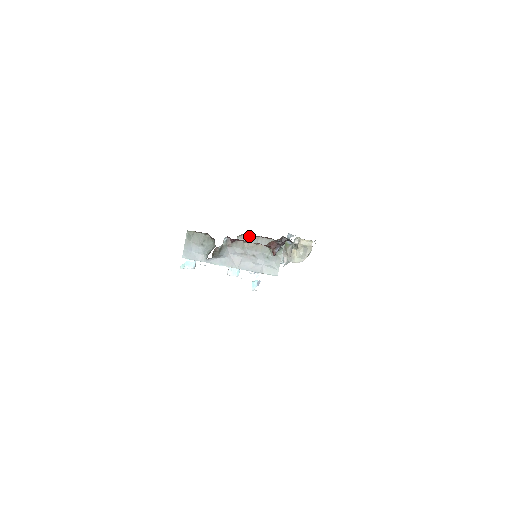
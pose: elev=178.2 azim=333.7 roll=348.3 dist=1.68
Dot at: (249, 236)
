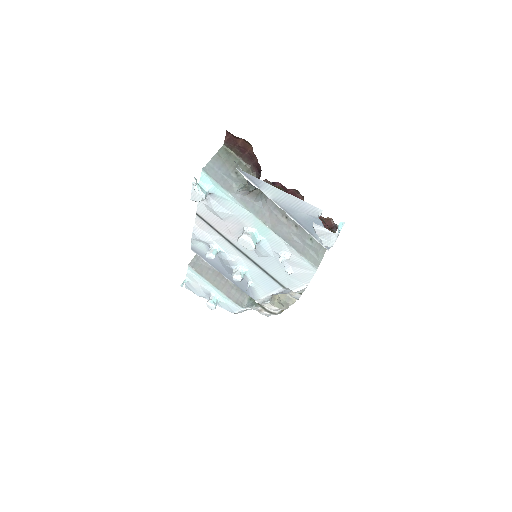
Dot at: occluded
